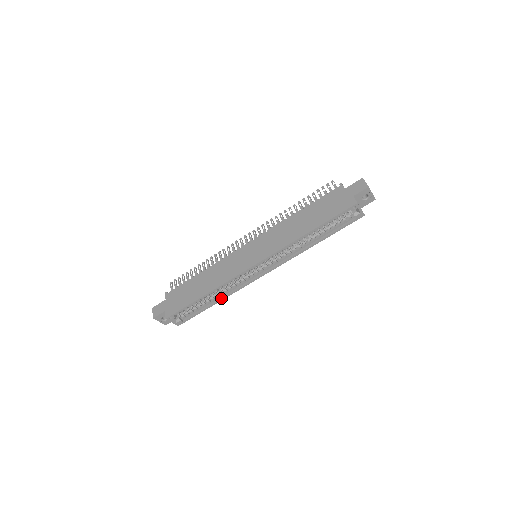
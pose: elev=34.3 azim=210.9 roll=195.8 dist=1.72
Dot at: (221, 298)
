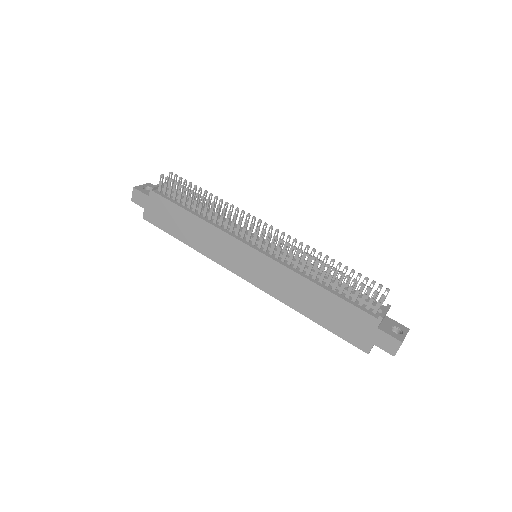
Dot at: occluded
